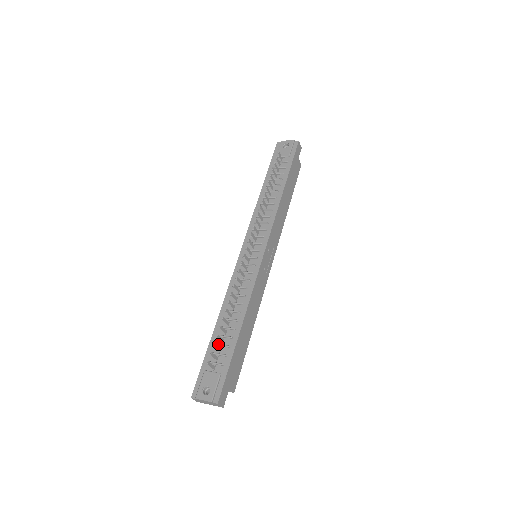
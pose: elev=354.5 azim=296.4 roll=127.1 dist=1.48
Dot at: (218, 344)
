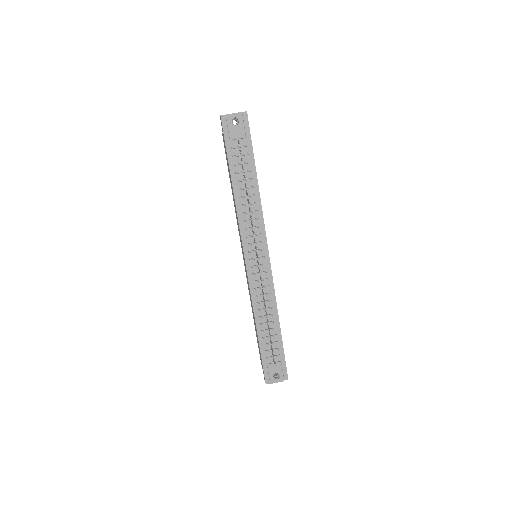
Dot at: (268, 344)
